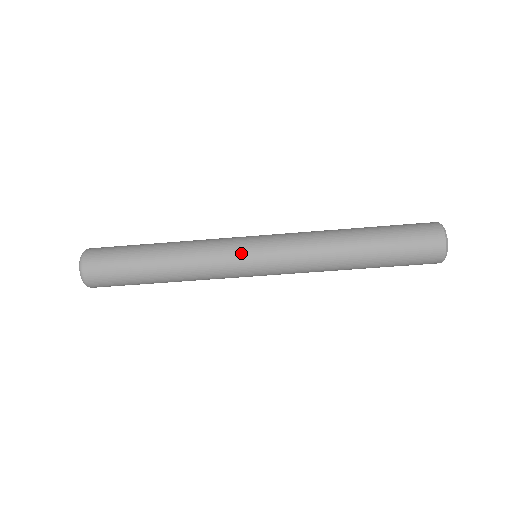
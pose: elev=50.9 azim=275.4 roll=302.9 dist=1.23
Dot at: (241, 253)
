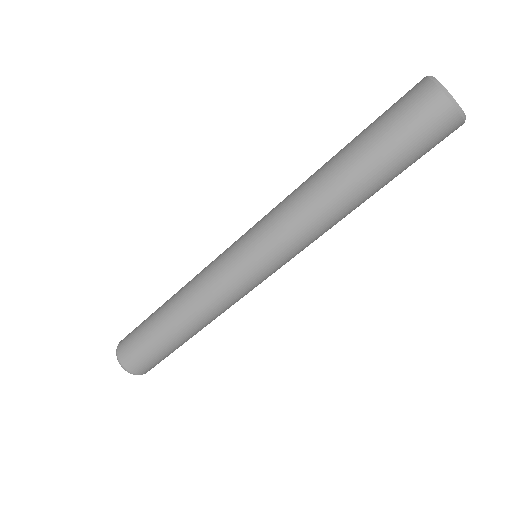
Dot at: (228, 249)
